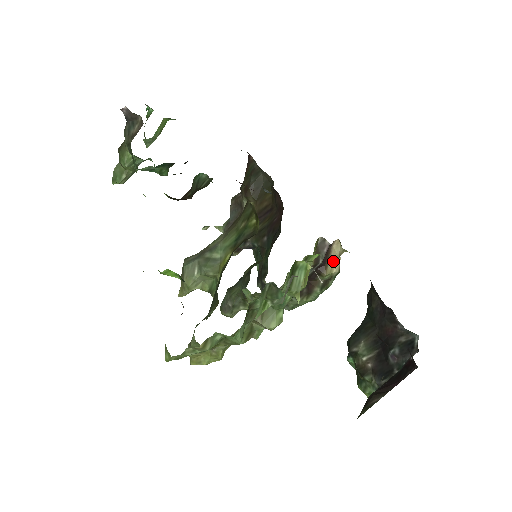
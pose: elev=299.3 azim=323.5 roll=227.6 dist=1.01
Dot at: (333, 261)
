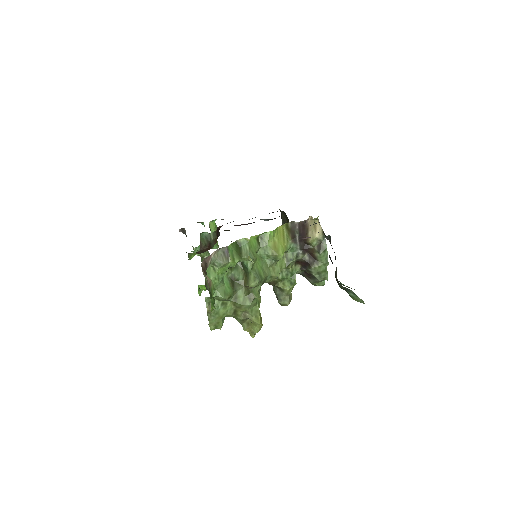
Dot at: (312, 231)
